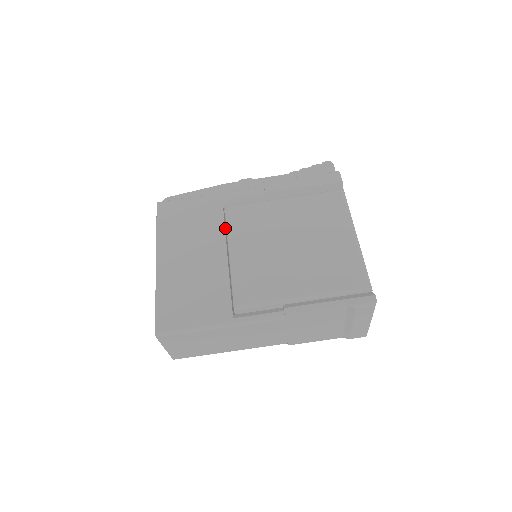
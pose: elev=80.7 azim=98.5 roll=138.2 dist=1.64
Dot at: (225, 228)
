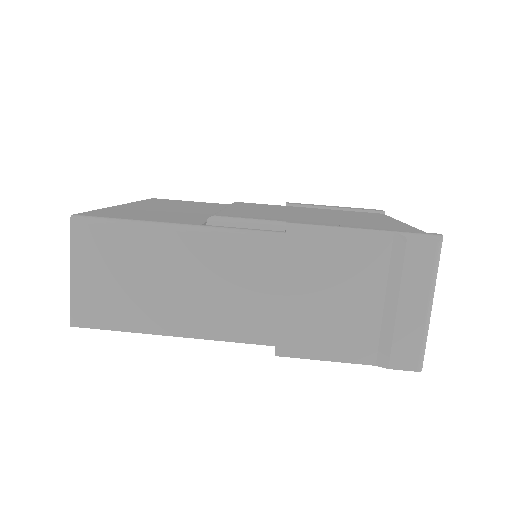
Dot at: occluded
